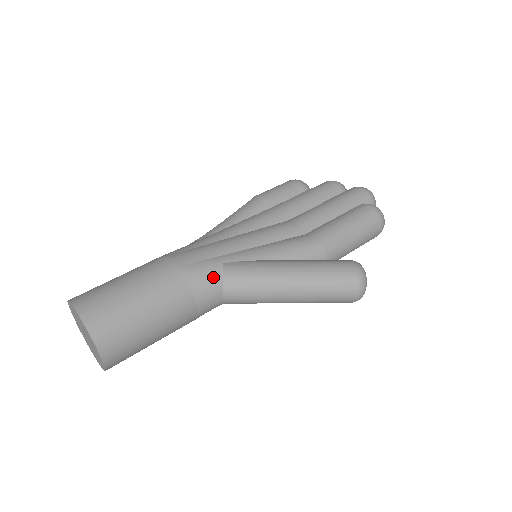
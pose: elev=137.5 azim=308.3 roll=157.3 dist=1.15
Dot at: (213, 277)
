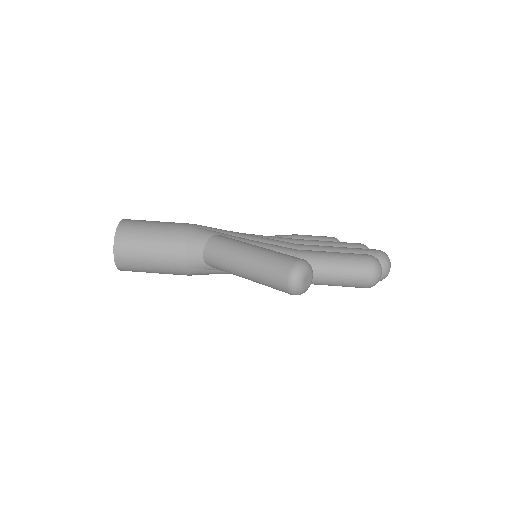
Dot at: (206, 238)
